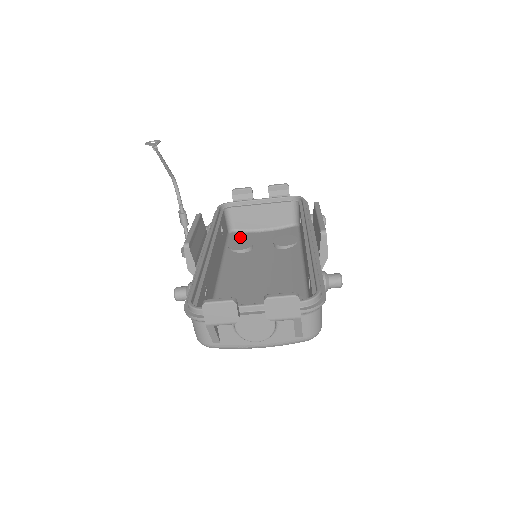
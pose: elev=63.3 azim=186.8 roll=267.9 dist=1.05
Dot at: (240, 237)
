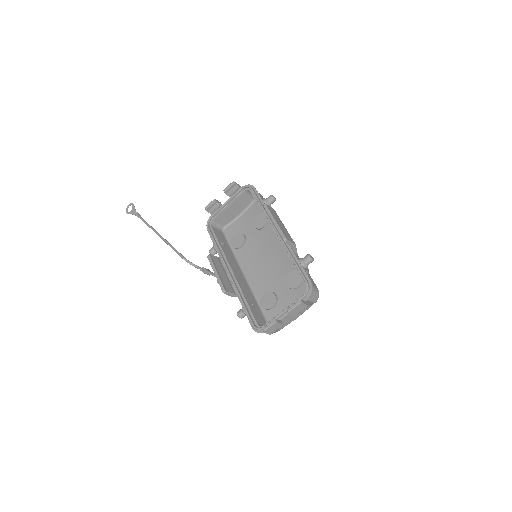
Dot at: (232, 231)
